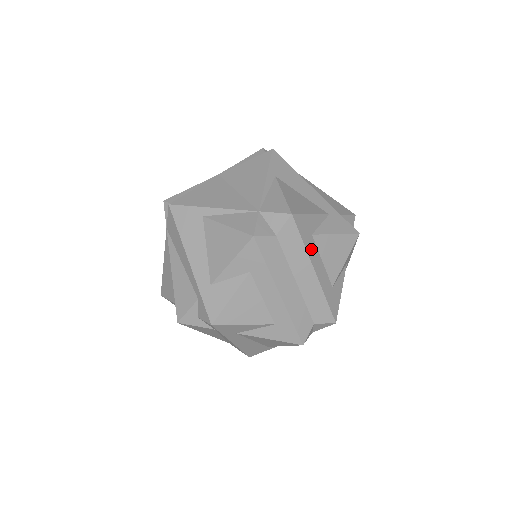
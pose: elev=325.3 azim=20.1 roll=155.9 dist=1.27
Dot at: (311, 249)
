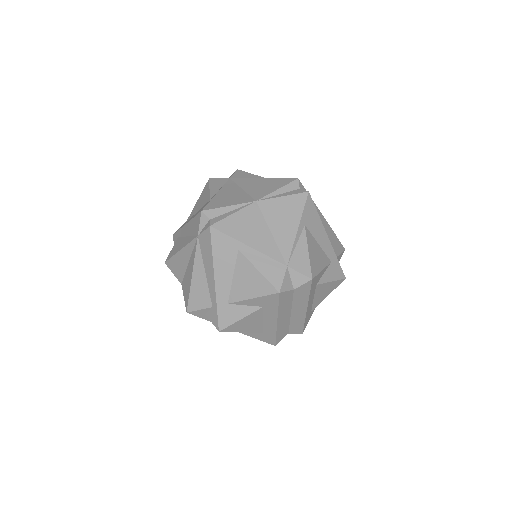
Dot at: (311, 295)
